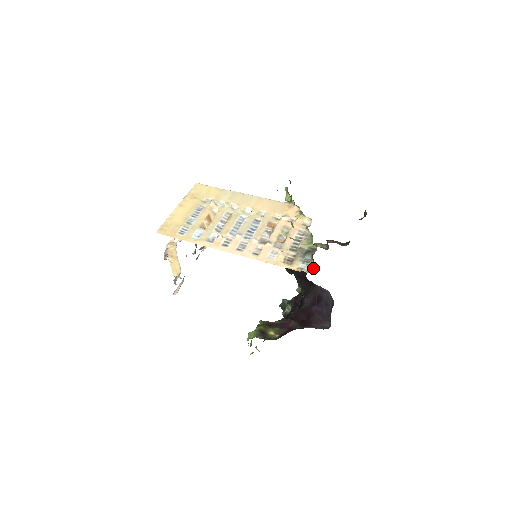
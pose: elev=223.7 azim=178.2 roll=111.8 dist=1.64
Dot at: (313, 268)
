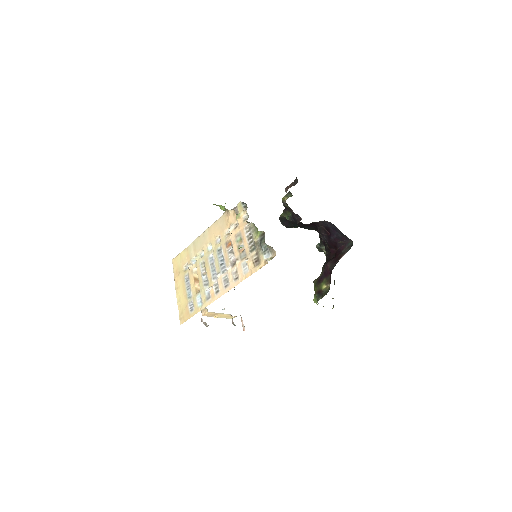
Dot at: (273, 251)
